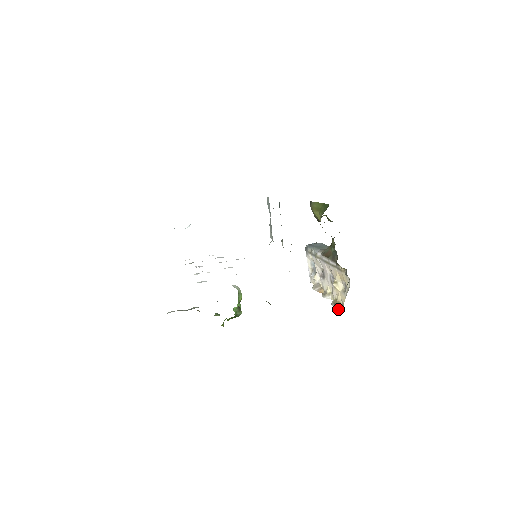
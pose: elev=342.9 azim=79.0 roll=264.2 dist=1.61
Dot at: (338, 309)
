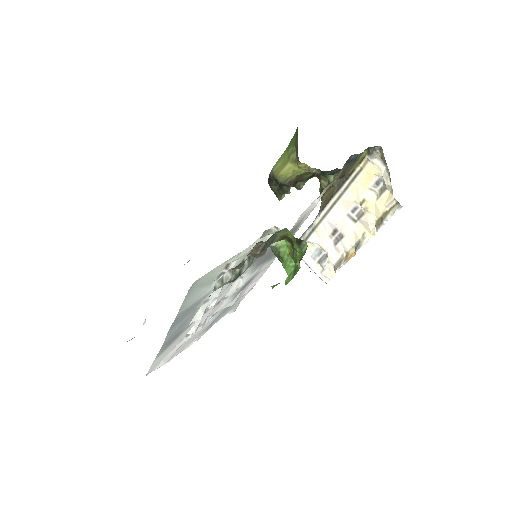
Dot at: (391, 216)
